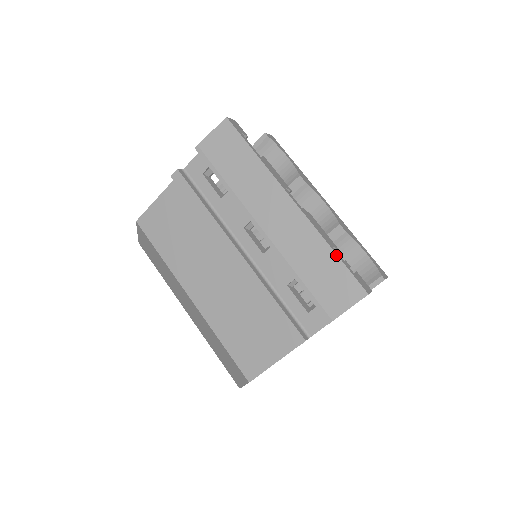
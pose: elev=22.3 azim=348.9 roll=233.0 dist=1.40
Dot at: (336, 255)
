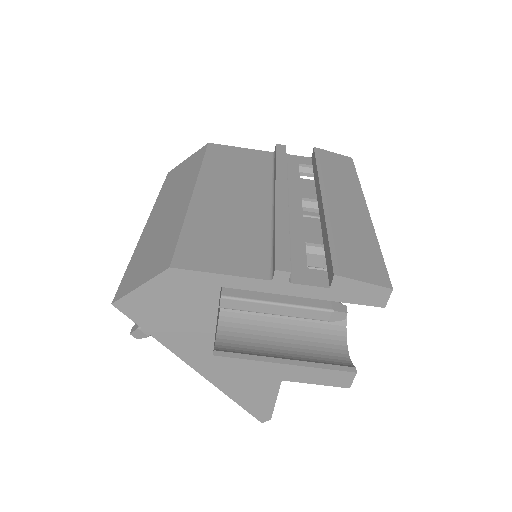
Dot at: occluded
